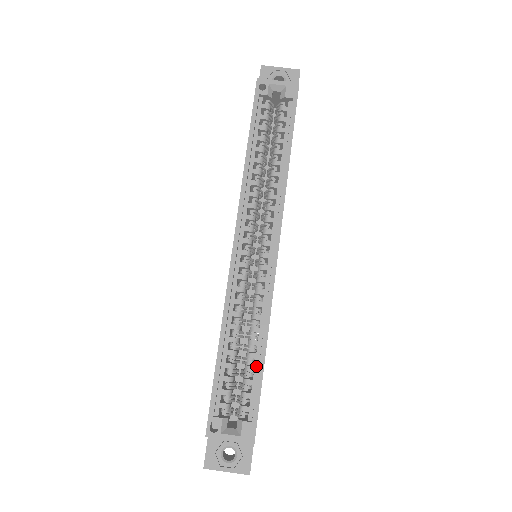
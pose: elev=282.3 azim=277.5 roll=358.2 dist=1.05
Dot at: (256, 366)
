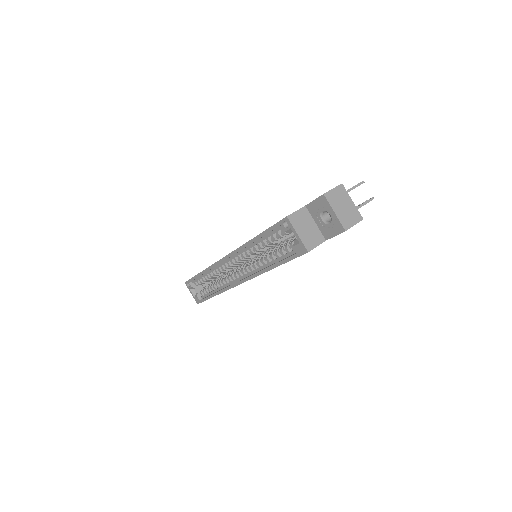
Dot at: (211, 293)
